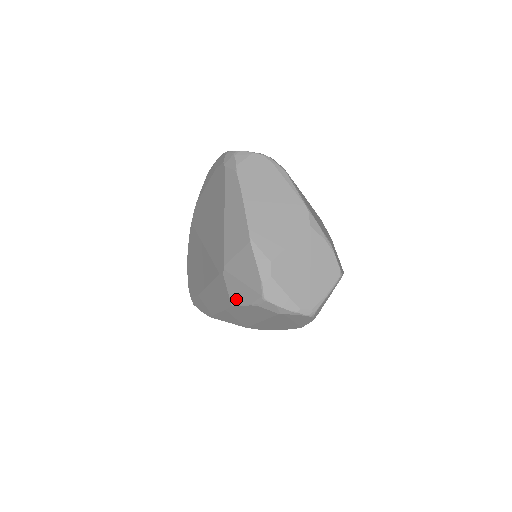
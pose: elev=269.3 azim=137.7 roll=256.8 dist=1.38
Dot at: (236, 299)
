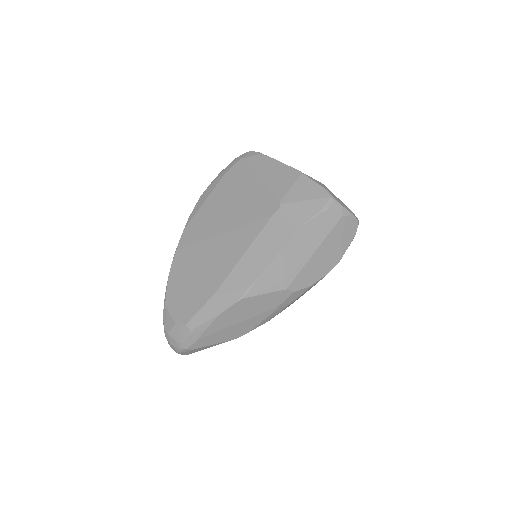
Dot at: (302, 219)
